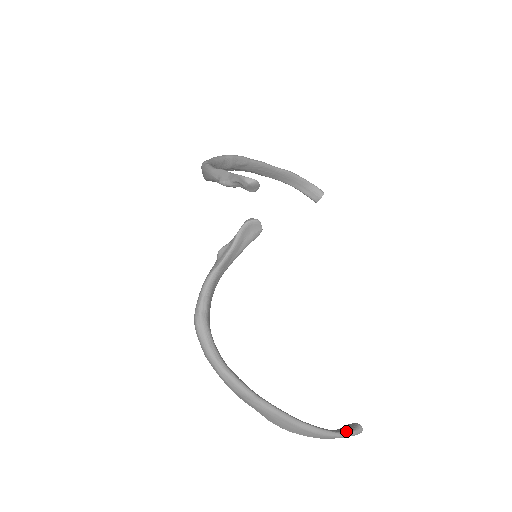
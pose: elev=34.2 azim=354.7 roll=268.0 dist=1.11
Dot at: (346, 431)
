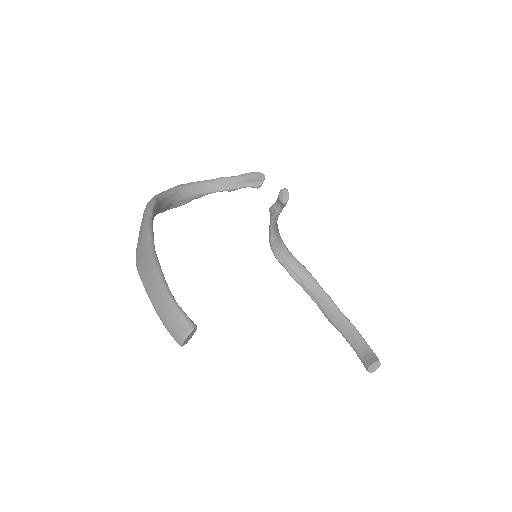
Dot at: occluded
